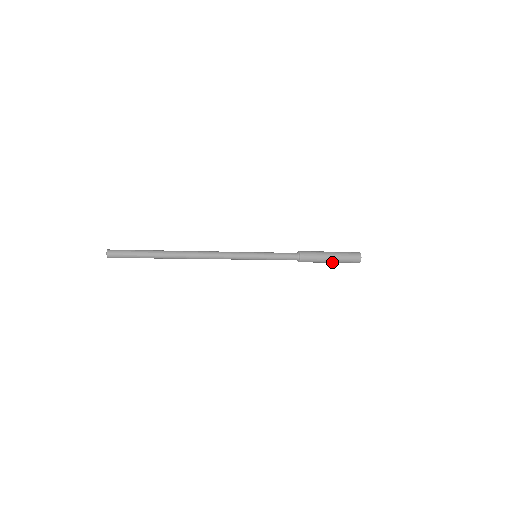
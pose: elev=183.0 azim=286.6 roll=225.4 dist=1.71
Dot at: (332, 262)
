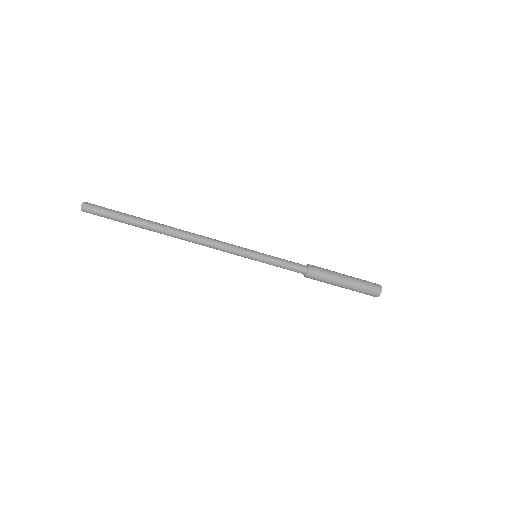
Dot at: (348, 280)
